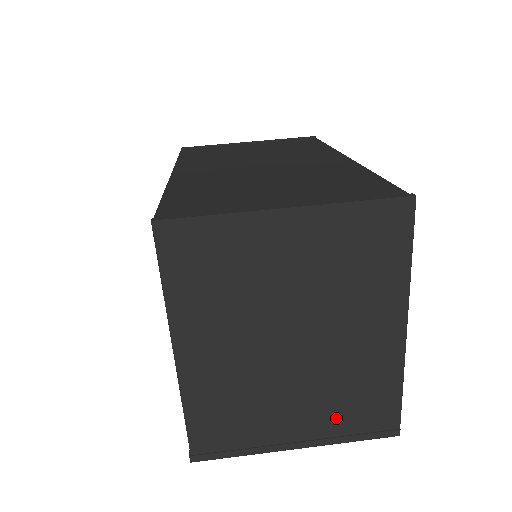
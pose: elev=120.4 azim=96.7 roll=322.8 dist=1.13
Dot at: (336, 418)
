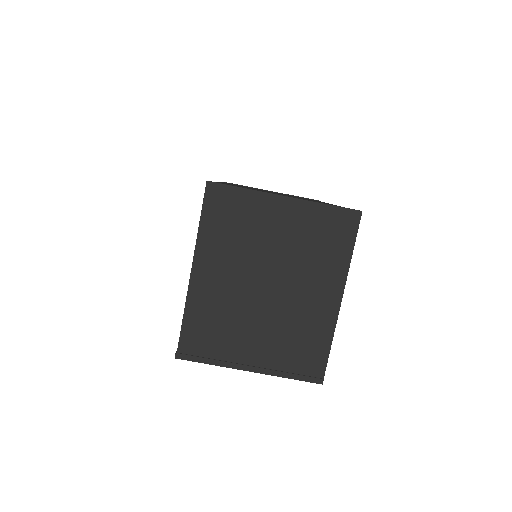
Dot at: (282, 355)
